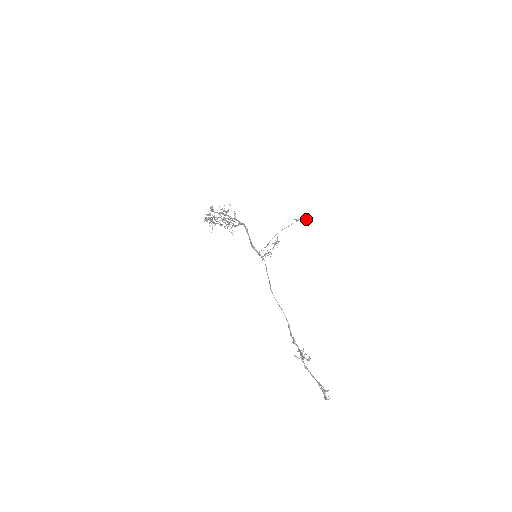
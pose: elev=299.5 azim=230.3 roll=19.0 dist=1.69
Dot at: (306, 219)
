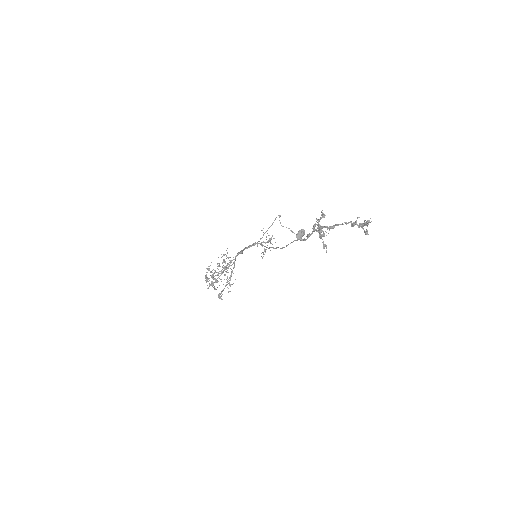
Dot at: (298, 232)
